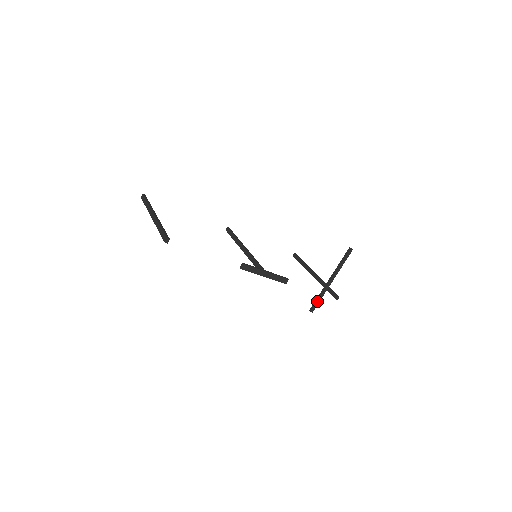
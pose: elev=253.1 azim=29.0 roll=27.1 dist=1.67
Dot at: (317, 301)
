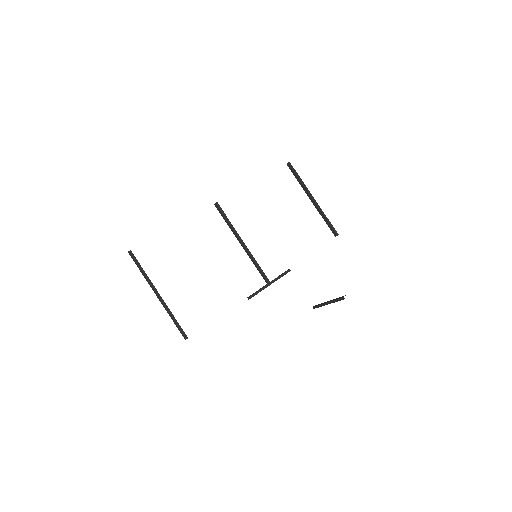
Dot at: (318, 307)
